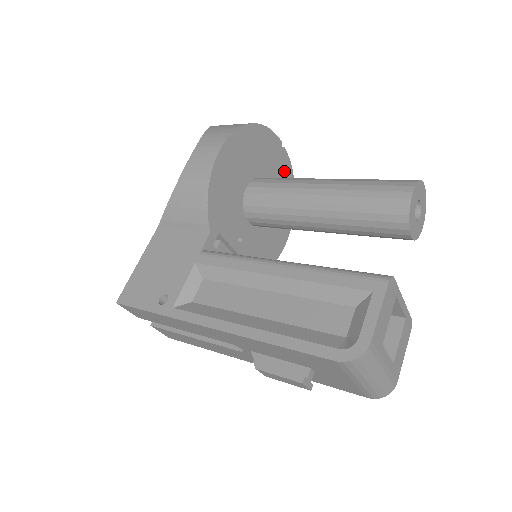
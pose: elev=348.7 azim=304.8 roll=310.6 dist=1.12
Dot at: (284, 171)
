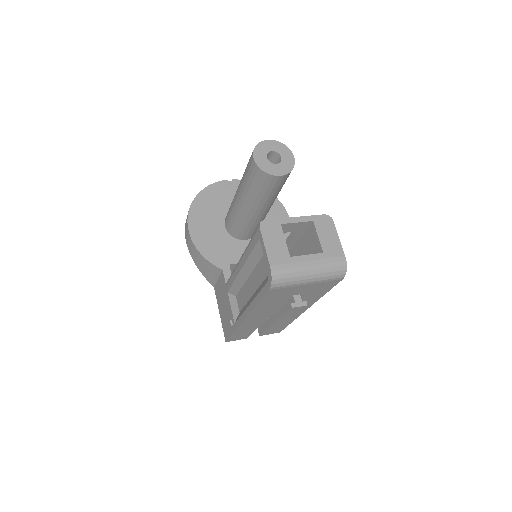
Dot at: occluded
